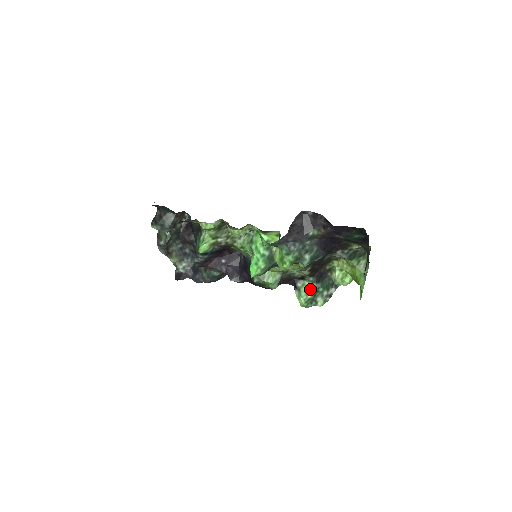
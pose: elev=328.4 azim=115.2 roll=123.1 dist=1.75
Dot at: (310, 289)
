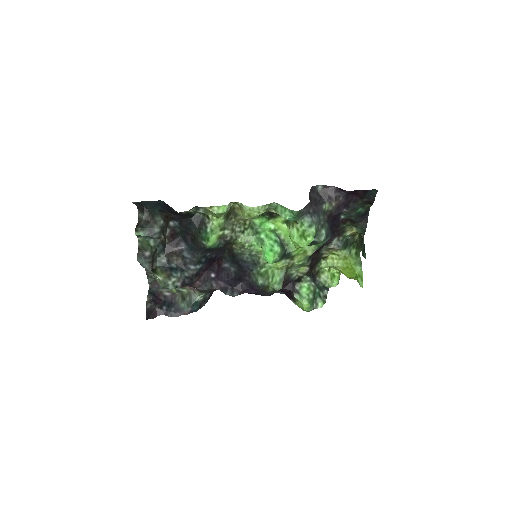
Dot at: (310, 289)
